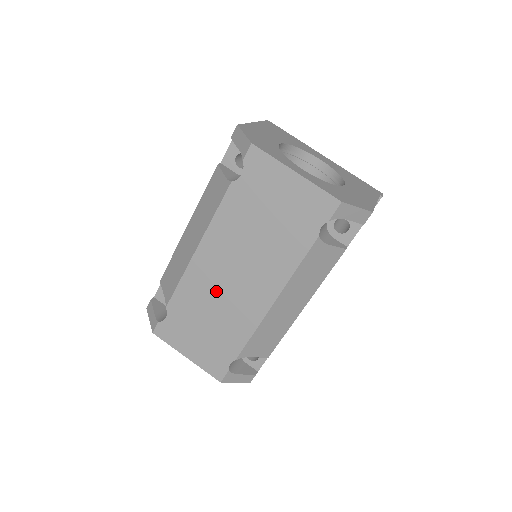
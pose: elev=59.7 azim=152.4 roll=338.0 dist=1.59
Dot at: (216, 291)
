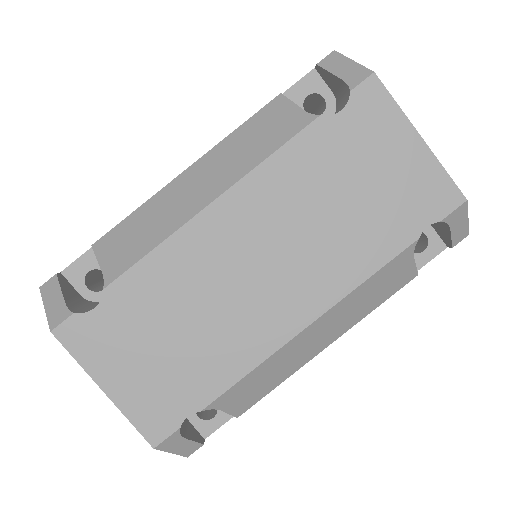
Dot at: (217, 282)
